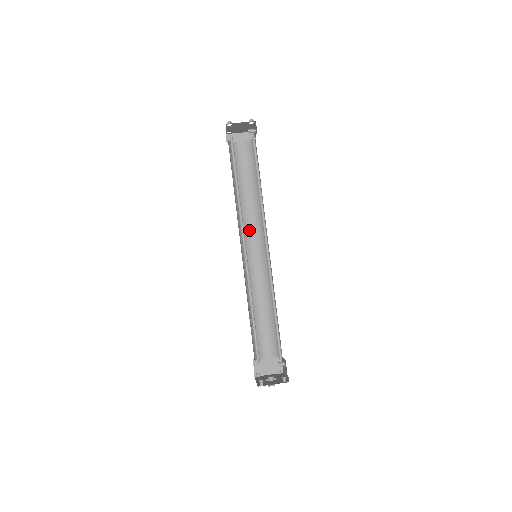
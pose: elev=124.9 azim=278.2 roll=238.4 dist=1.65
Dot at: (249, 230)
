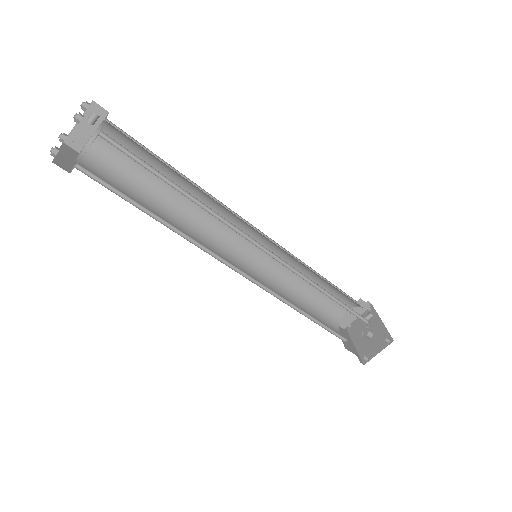
Dot at: (218, 226)
